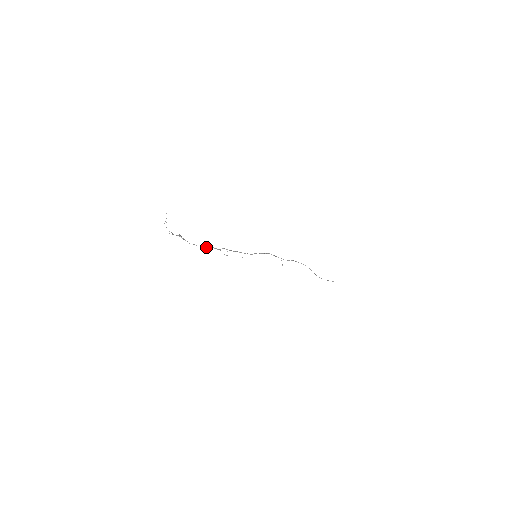
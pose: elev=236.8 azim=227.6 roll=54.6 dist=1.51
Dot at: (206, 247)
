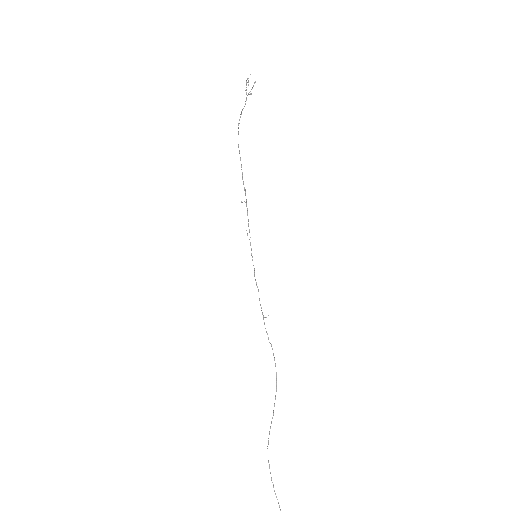
Dot at: occluded
